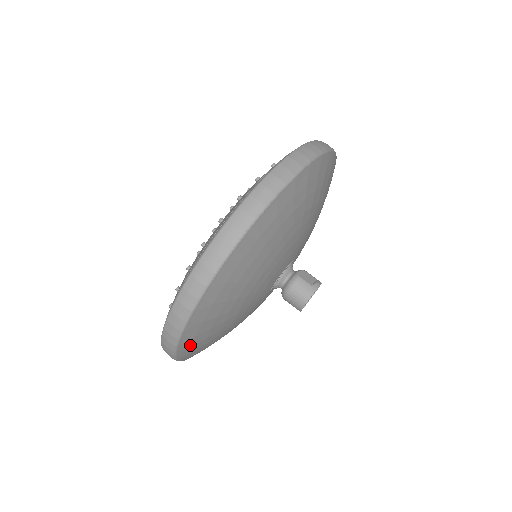
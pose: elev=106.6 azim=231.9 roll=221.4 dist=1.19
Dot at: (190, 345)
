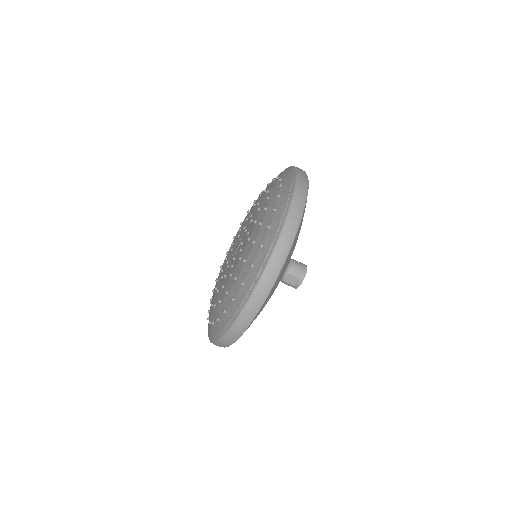
Dot at: occluded
